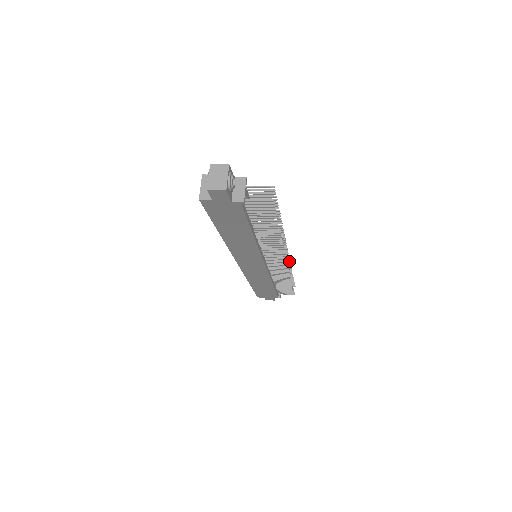
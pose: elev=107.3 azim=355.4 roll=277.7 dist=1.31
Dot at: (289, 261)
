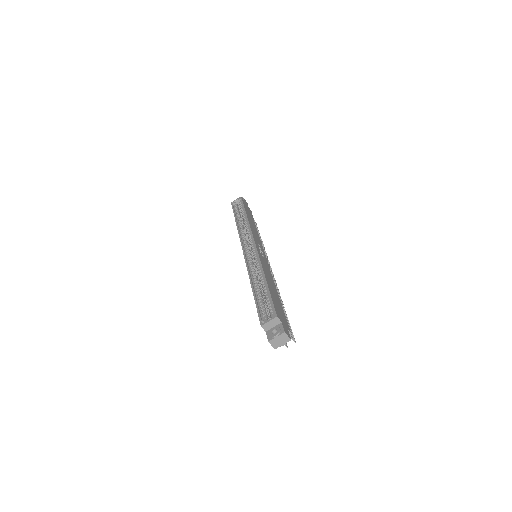
Dot at: occluded
